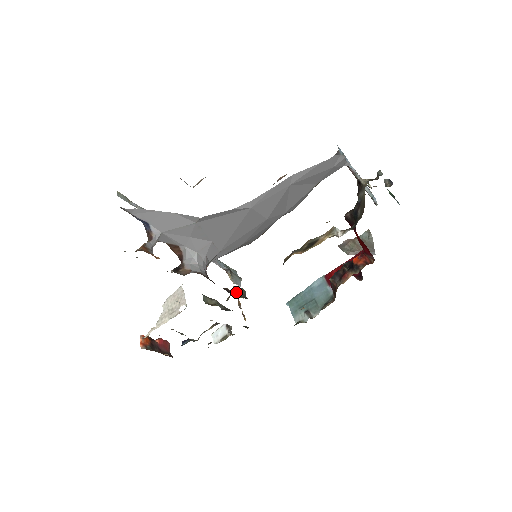
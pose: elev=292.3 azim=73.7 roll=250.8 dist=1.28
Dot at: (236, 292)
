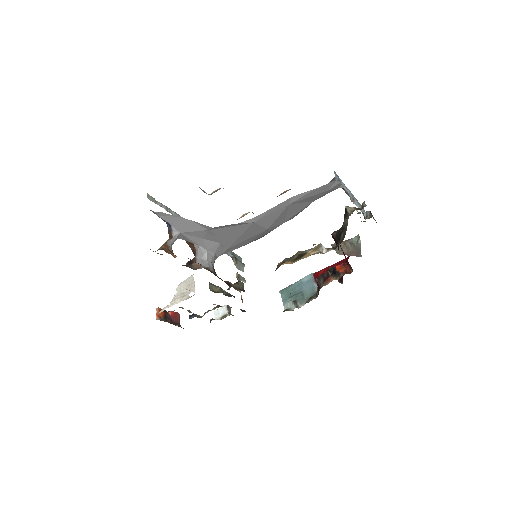
Dot at: (236, 285)
